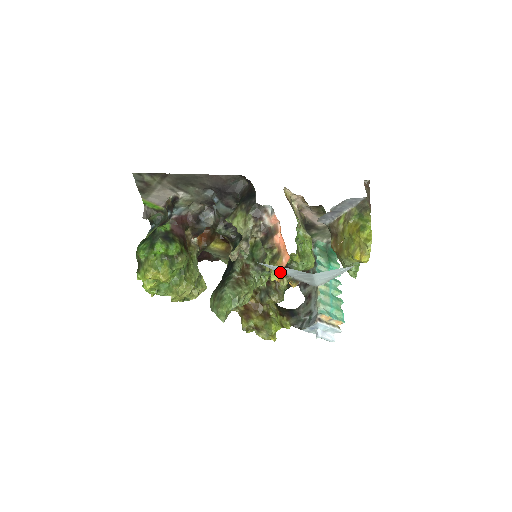
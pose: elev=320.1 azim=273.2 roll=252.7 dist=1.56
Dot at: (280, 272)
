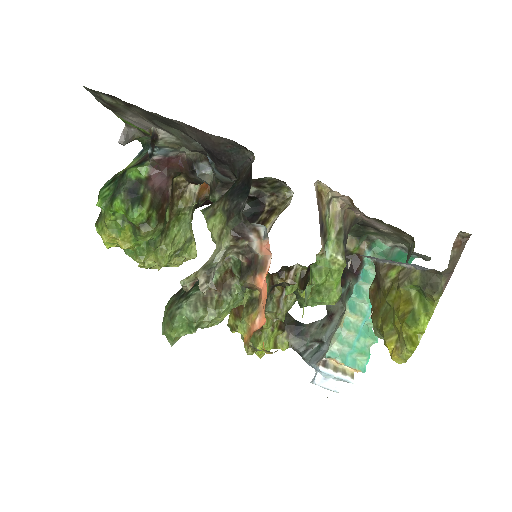
Dot at: occluded
